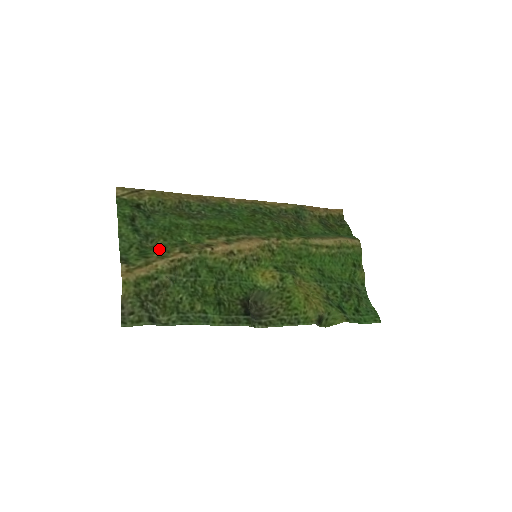
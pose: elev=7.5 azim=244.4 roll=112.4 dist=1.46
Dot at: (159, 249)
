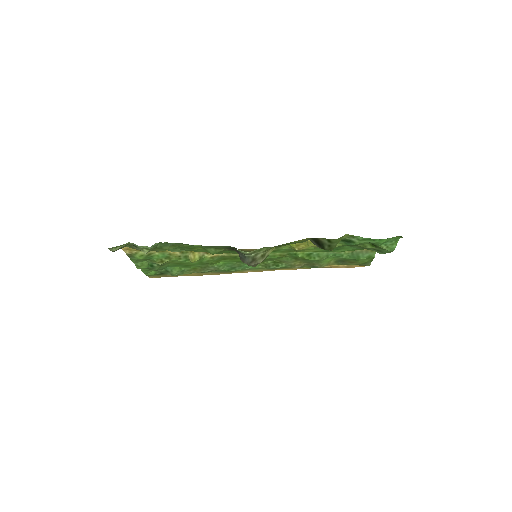
Dot at: (164, 258)
